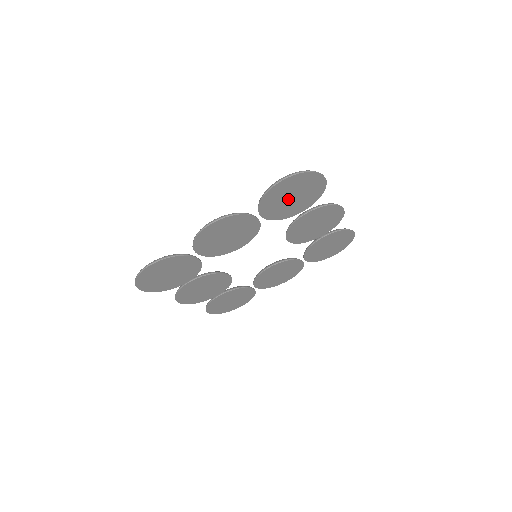
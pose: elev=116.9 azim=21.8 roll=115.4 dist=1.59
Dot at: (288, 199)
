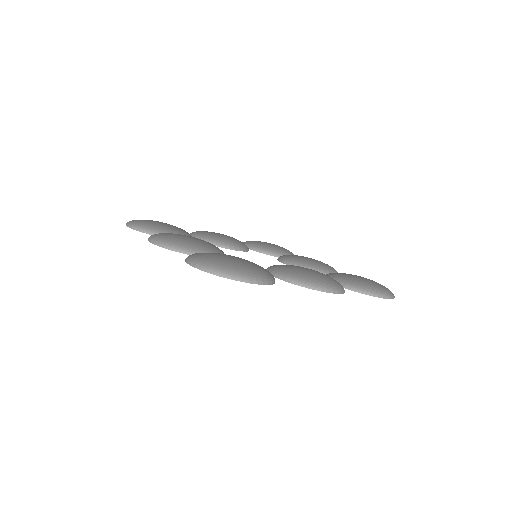
Dot at: occluded
